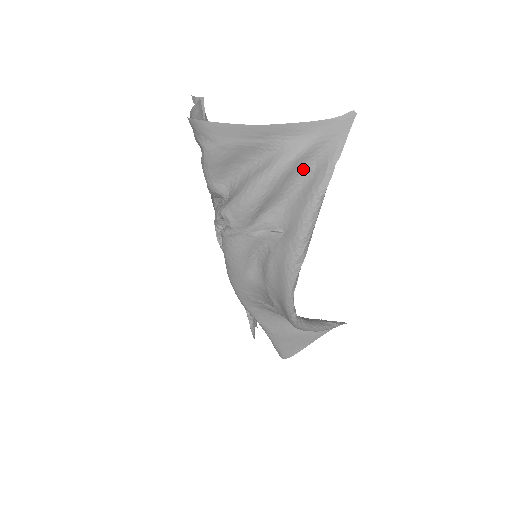
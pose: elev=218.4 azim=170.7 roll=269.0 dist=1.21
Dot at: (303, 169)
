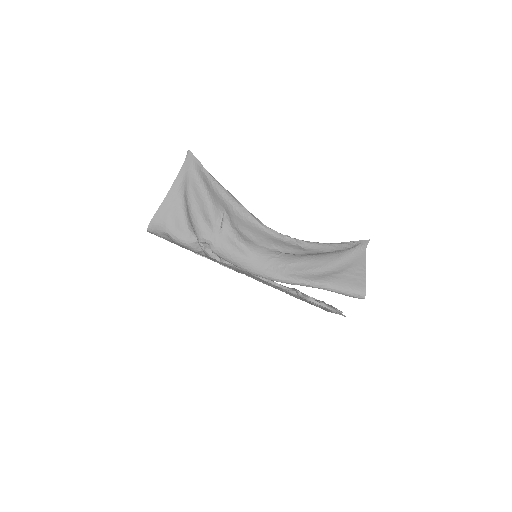
Dot at: (199, 186)
